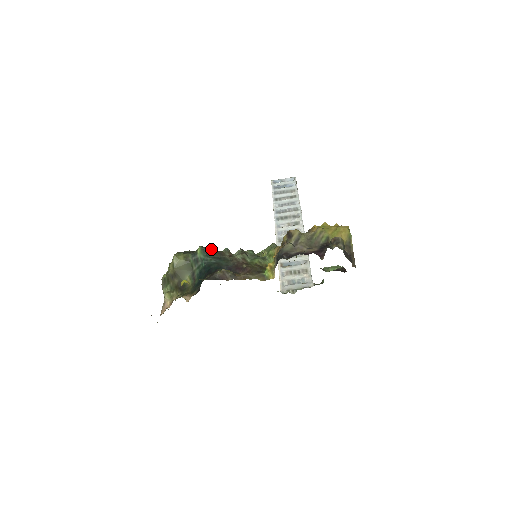
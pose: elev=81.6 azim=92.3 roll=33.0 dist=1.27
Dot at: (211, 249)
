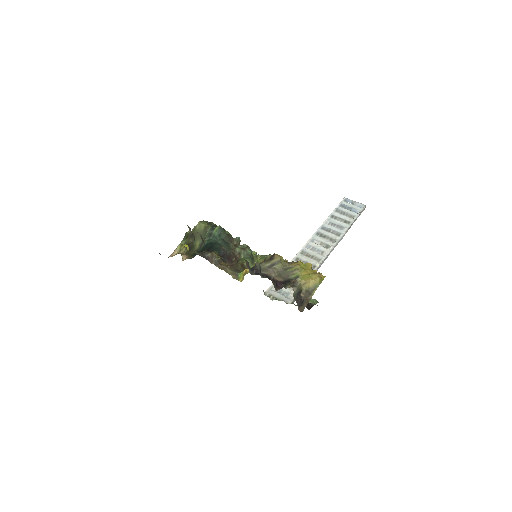
Dot at: (227, 232)
